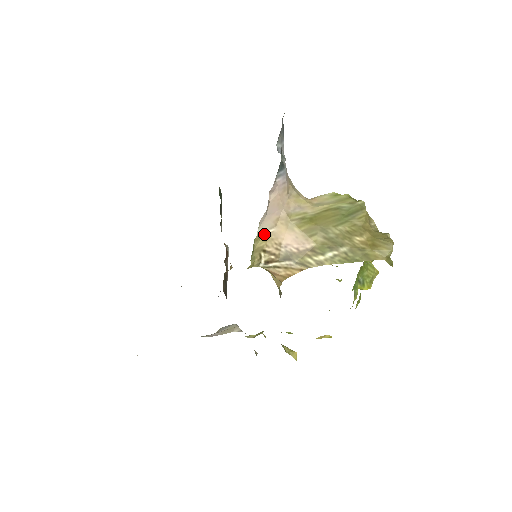
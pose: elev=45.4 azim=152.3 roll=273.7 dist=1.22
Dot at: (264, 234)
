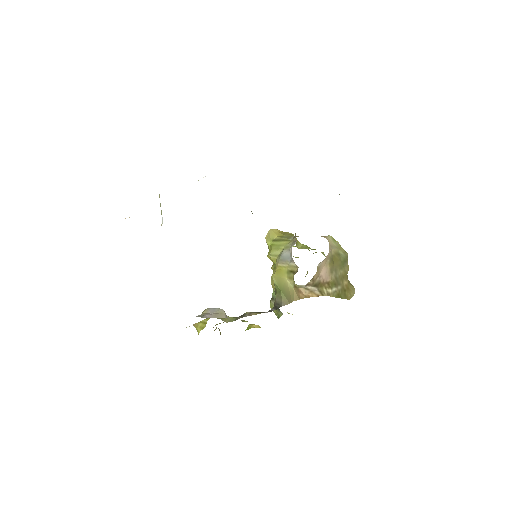
Dot at: (318, 265)
